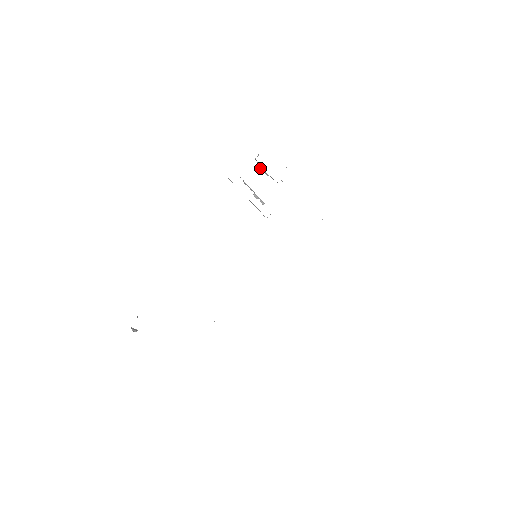
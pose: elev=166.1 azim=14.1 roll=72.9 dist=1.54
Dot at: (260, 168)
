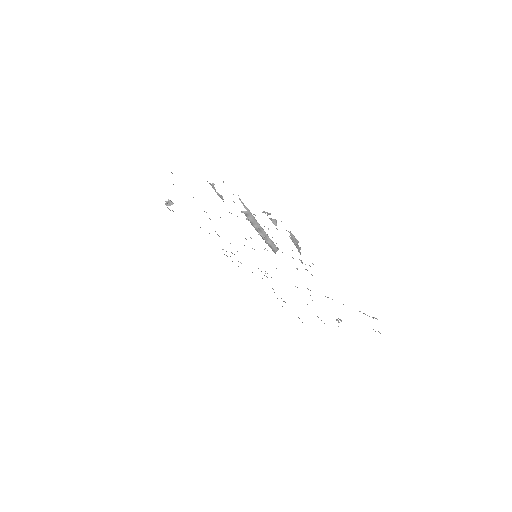
Dot at: occluded
